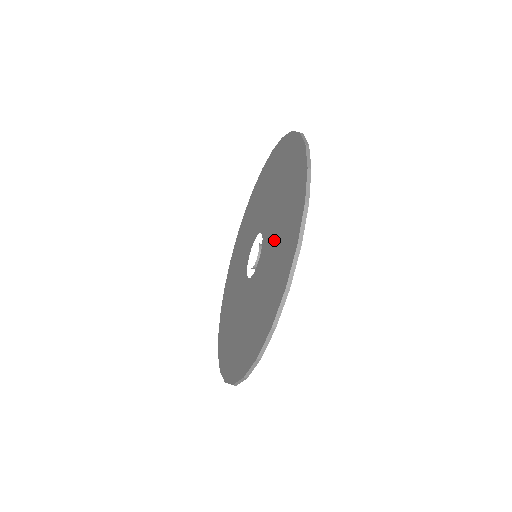
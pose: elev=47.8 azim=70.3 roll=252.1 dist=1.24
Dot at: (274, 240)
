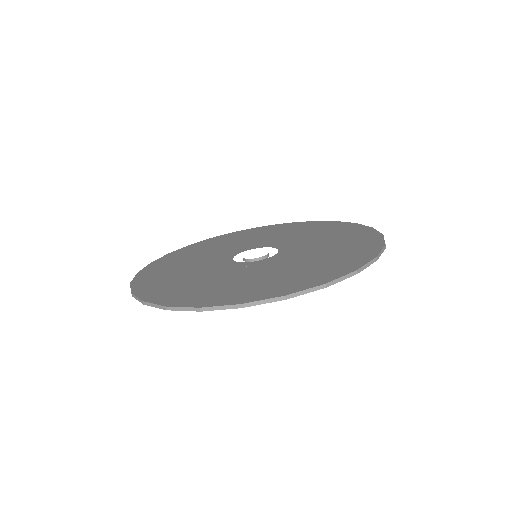
Dot at: (316, 242)
